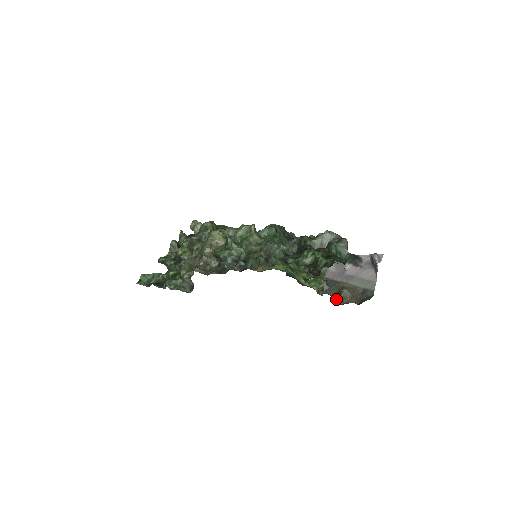
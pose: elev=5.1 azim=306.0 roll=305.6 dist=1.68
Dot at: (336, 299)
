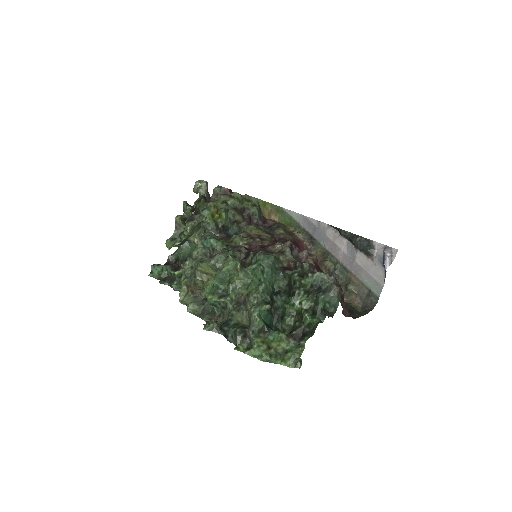
Dot at: occluded
